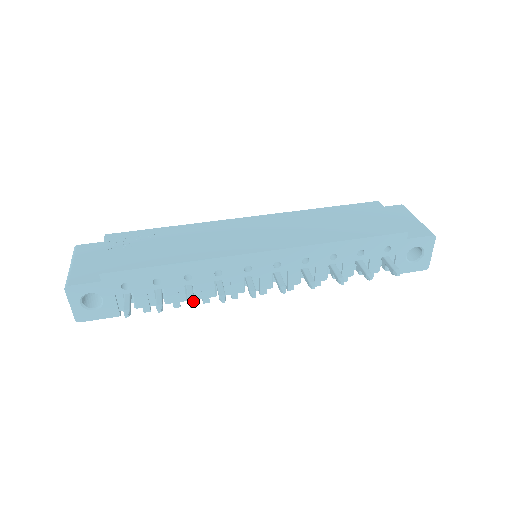
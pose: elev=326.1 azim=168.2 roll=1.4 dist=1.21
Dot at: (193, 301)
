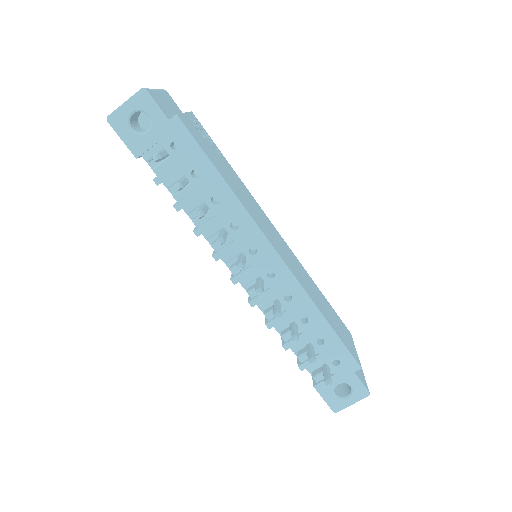
Dot at: (204, 214)
